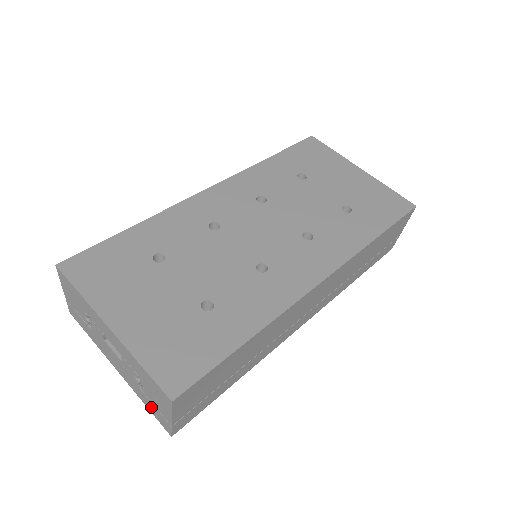
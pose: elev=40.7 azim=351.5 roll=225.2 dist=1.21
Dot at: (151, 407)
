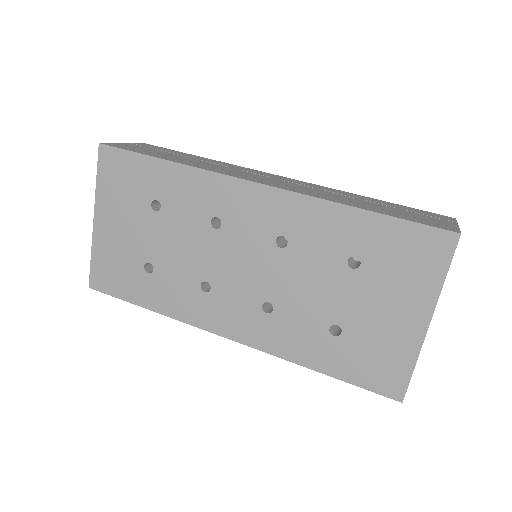
Dot at: occluded
